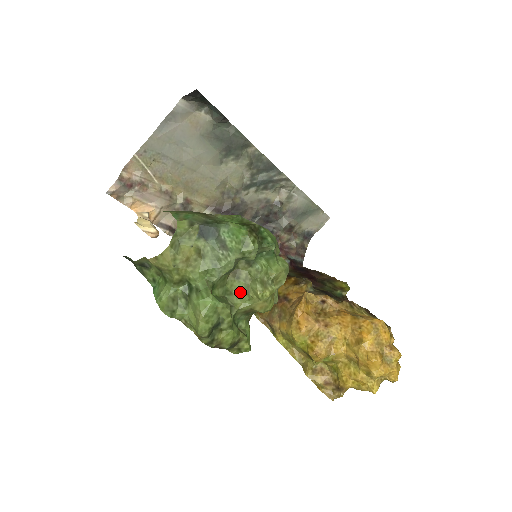
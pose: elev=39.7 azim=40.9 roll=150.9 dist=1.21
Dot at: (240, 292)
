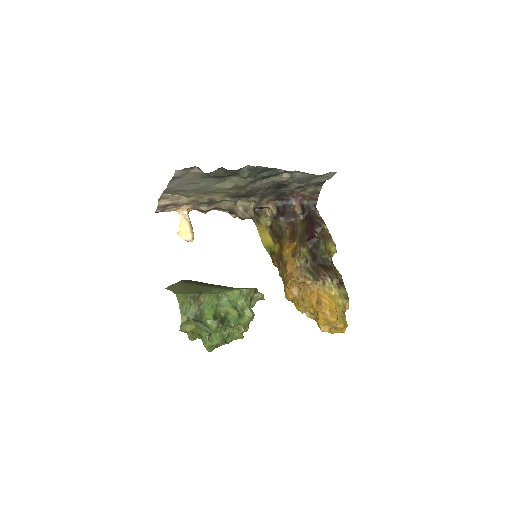
Dot at: (228, 327)
